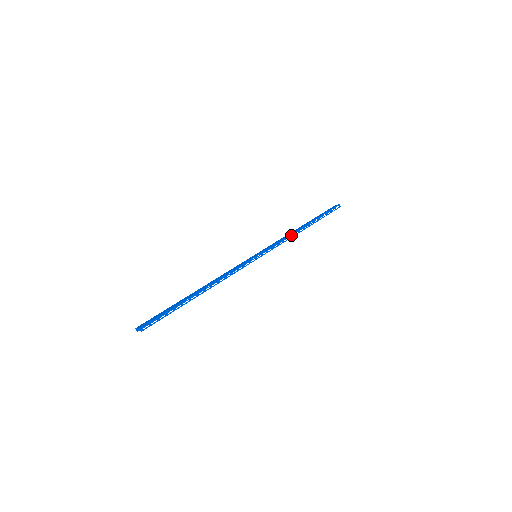
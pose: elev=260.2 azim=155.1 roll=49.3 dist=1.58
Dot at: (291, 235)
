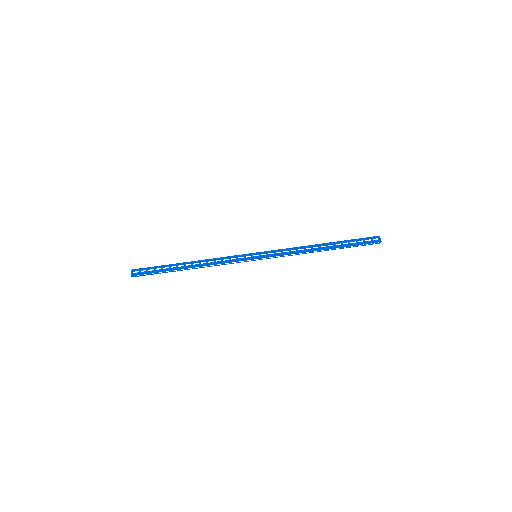
Dot at: (307, 247)
